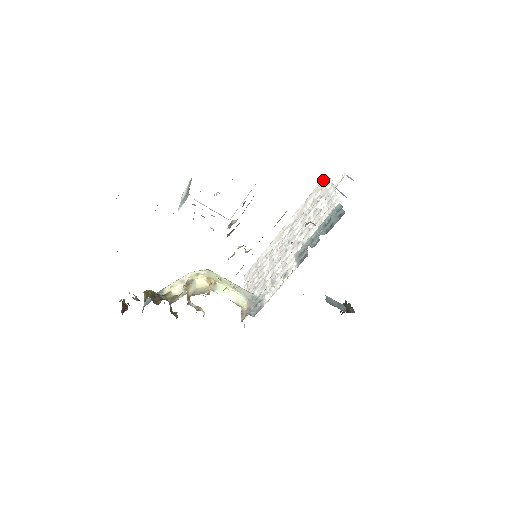
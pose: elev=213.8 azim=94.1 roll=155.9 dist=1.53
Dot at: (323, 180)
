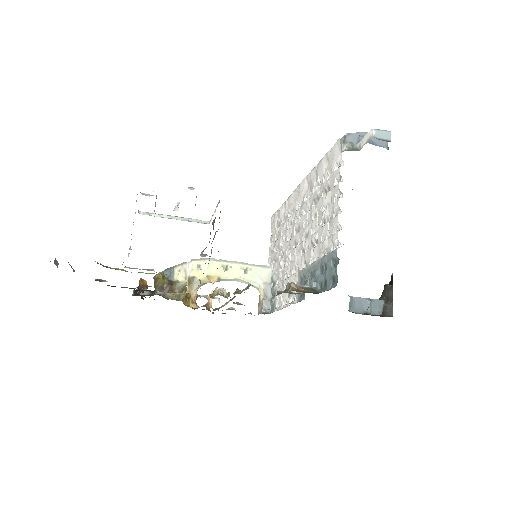
Dot at: (334, 148)
